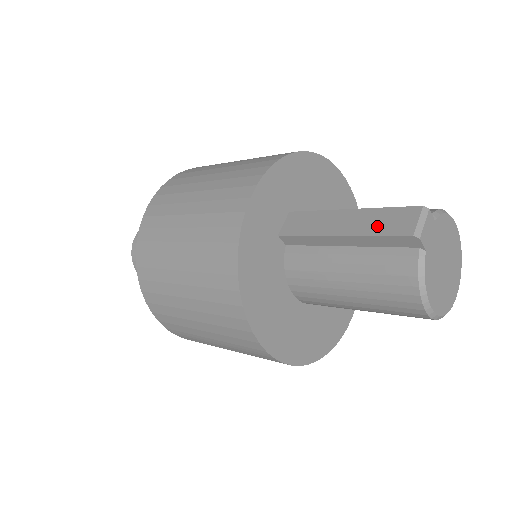
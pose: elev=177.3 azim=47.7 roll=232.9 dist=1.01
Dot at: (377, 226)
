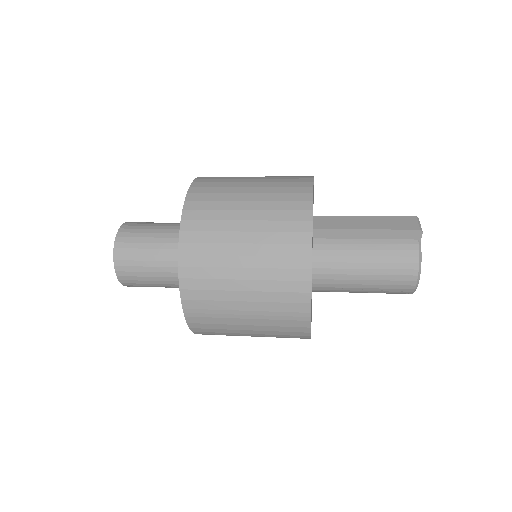
Dot at: (392, 225)
